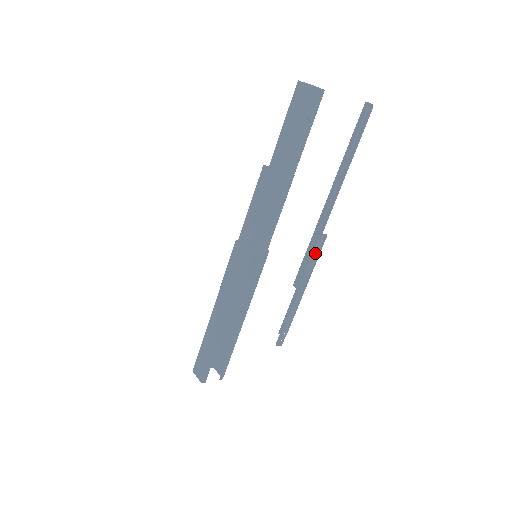
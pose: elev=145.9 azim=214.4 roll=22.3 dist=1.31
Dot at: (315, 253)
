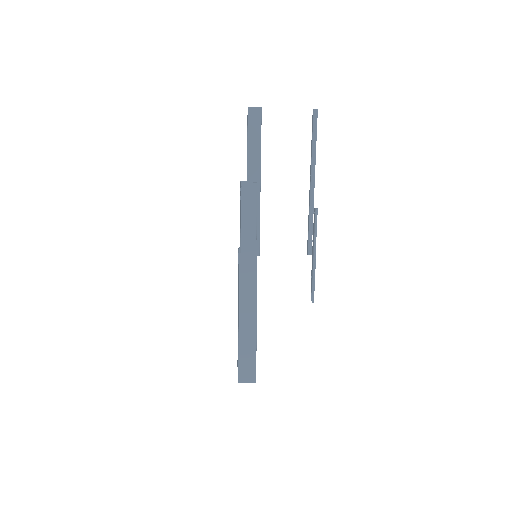
Dot at: (314, 224)
